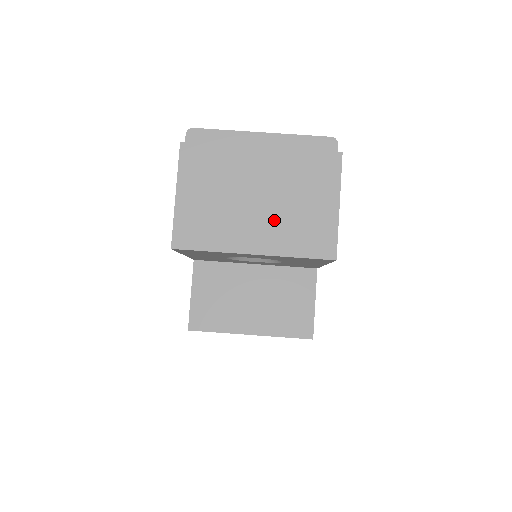
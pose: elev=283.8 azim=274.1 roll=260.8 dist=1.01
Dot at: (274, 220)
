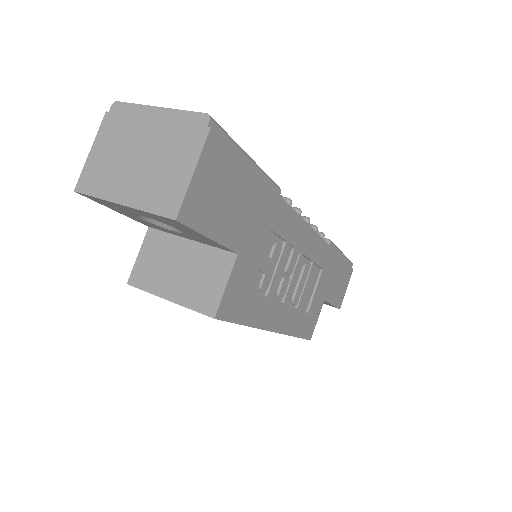
Dot at: (144, 179)
